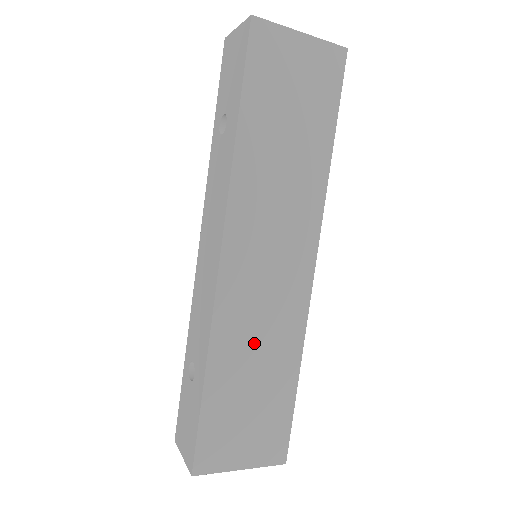
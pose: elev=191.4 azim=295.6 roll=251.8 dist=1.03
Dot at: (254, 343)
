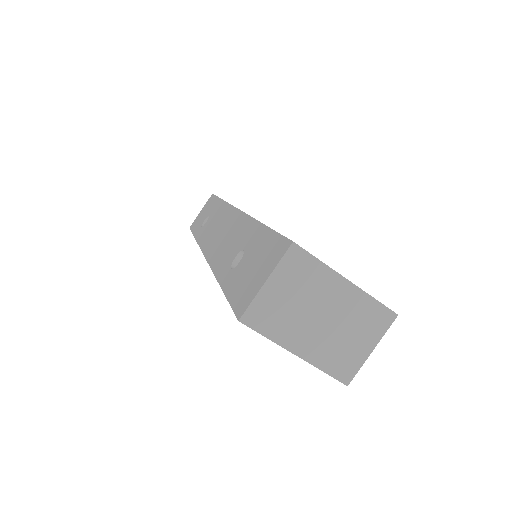
Dot at: occluded
